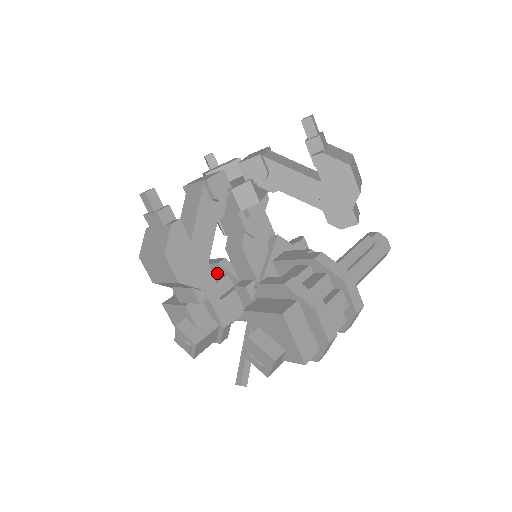
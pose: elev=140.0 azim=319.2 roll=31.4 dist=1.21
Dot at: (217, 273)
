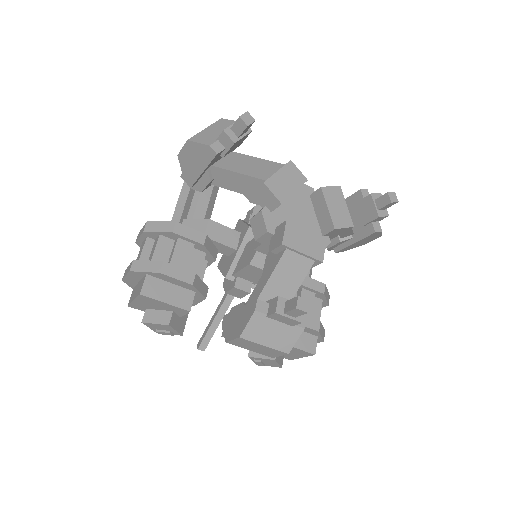
Dot at: (192, 248)
